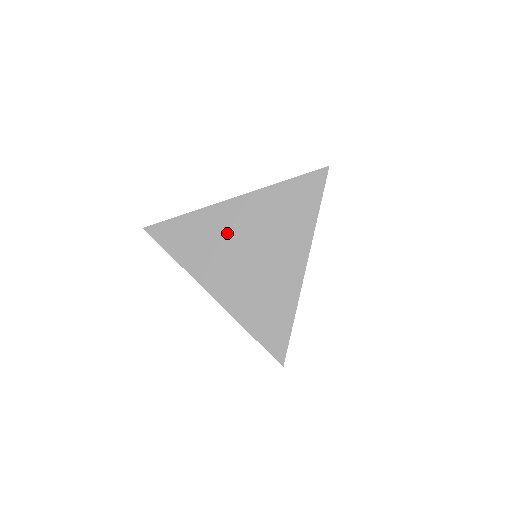
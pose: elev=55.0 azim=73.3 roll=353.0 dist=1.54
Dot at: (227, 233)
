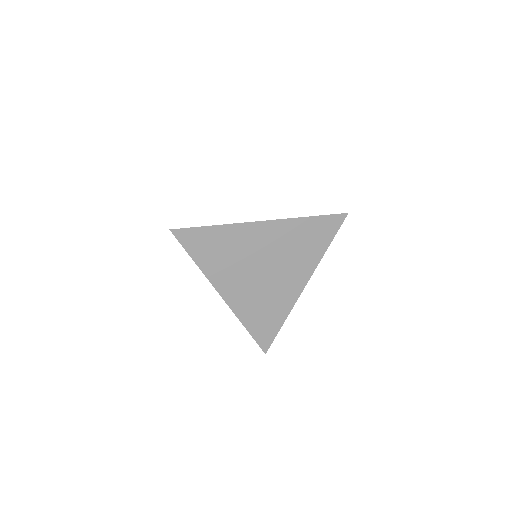
Dot at: (249, 250)
